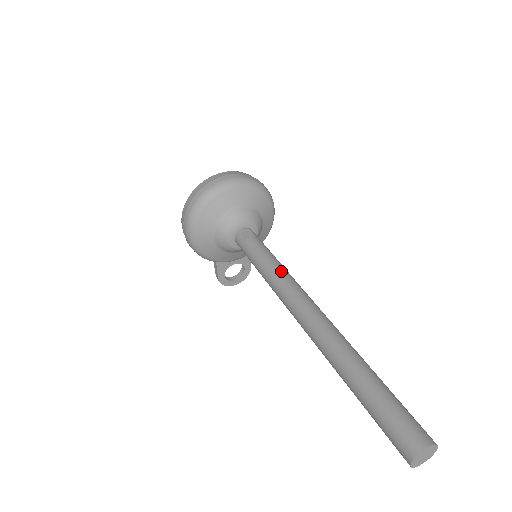
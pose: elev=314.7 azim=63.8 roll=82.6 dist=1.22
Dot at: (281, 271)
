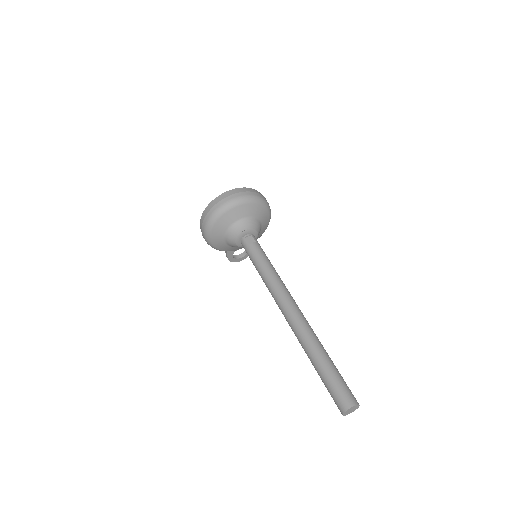
Dot at: (273, 276)
